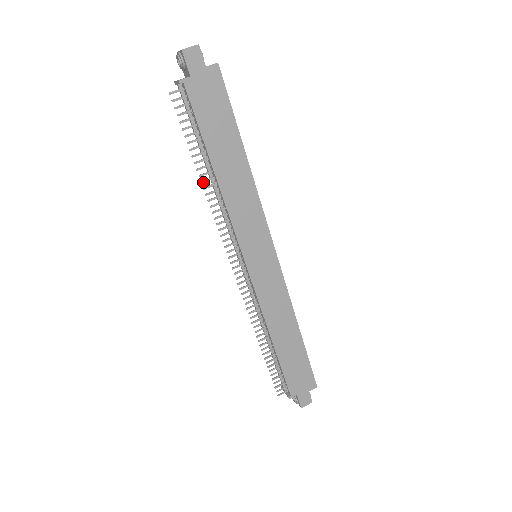
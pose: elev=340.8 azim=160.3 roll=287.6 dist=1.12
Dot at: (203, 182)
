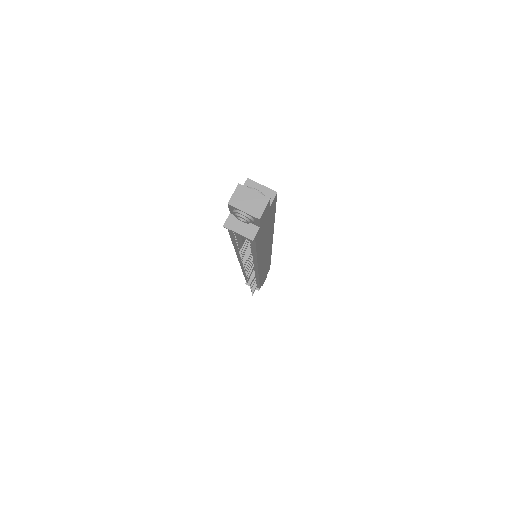
Dot at: (246, 268)
